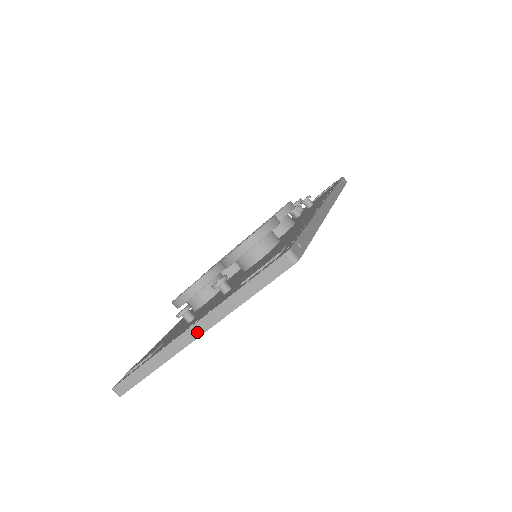
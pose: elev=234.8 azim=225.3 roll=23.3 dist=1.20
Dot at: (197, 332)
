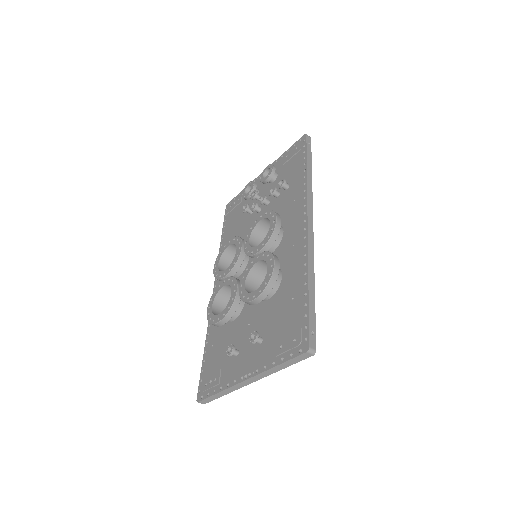
Dot at: (252, 381)
